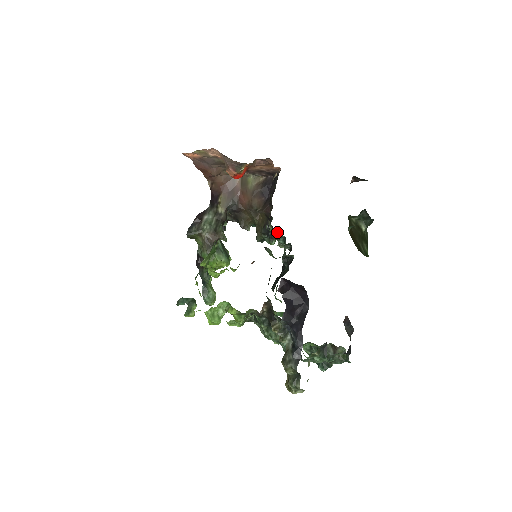
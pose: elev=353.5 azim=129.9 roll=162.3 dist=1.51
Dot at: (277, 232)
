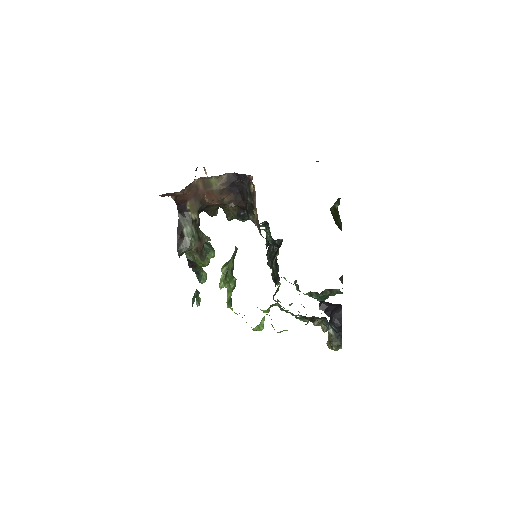
Dot at: (265, 230)
